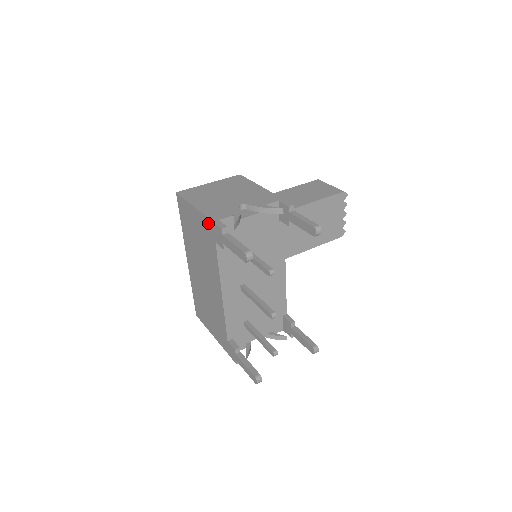
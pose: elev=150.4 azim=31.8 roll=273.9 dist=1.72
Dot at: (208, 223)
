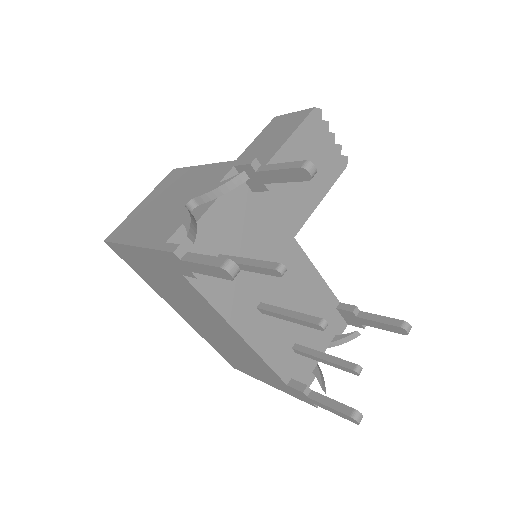
Dot at: (156, 256)
